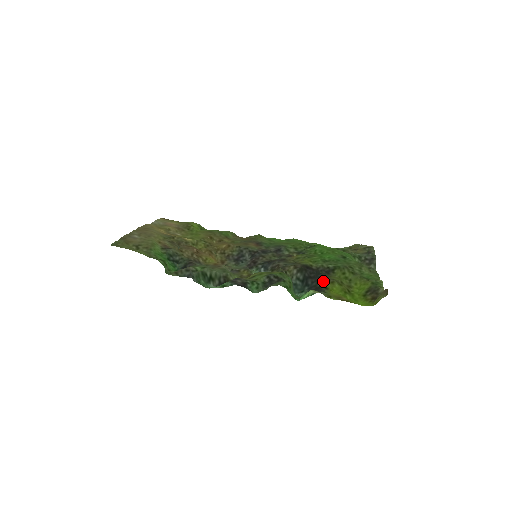
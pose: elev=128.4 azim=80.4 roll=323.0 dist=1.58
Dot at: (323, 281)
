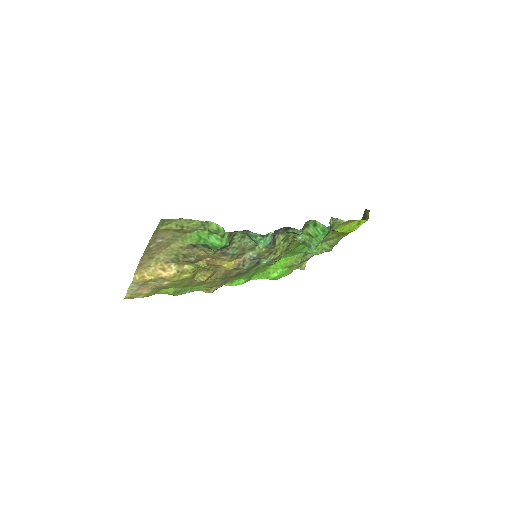
Dot at: occluded
